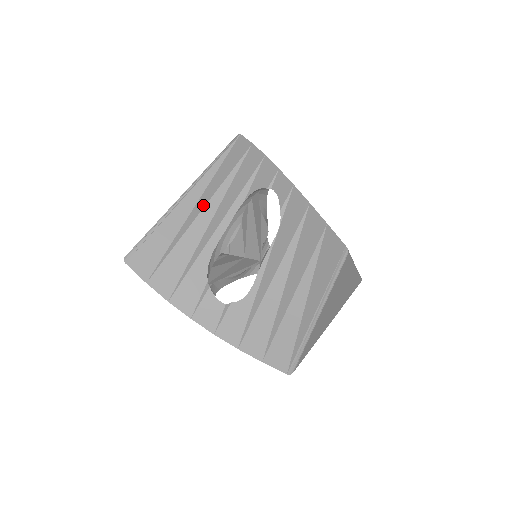
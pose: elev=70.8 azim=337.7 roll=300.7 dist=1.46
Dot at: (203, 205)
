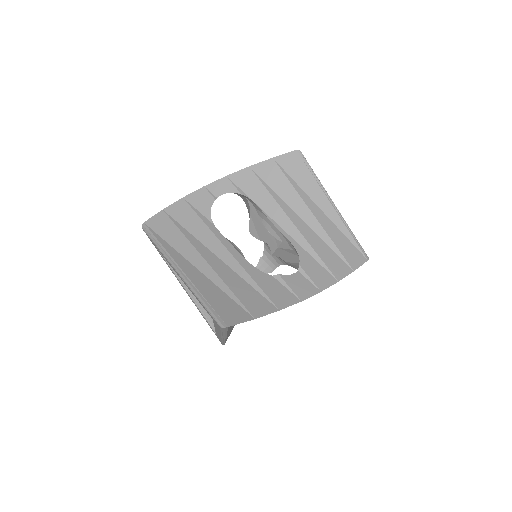
Dot at: (199, 257)
